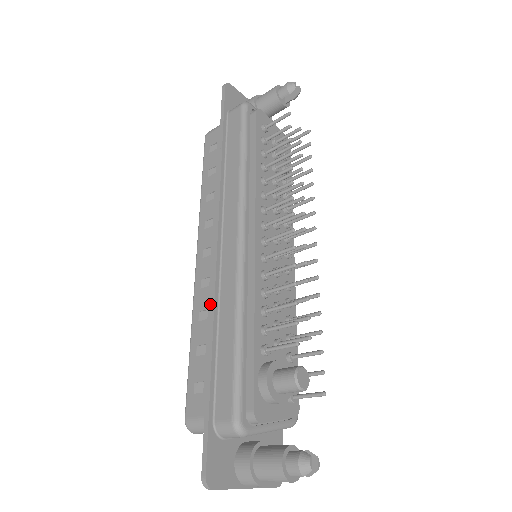
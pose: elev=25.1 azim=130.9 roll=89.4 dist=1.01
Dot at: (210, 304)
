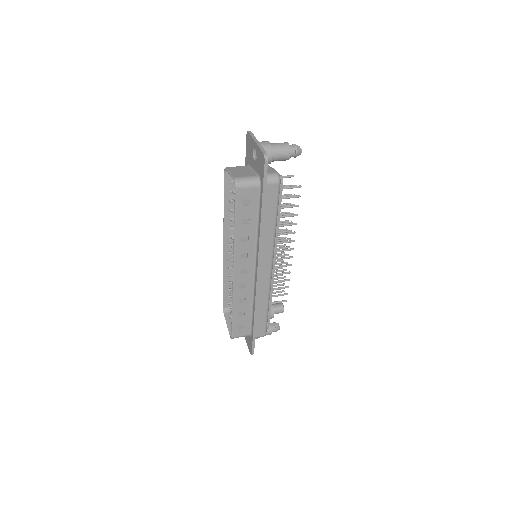
Dot at: (255, 301)
